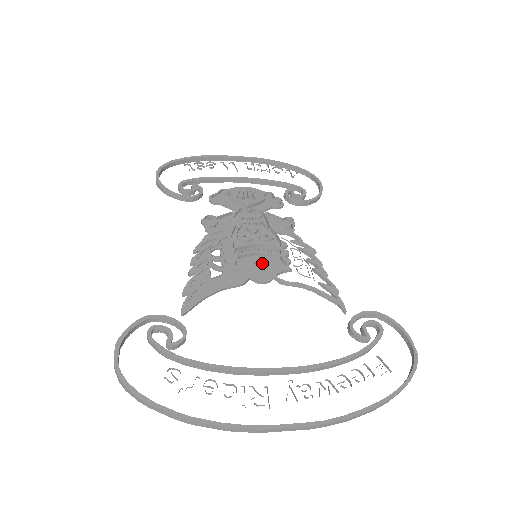
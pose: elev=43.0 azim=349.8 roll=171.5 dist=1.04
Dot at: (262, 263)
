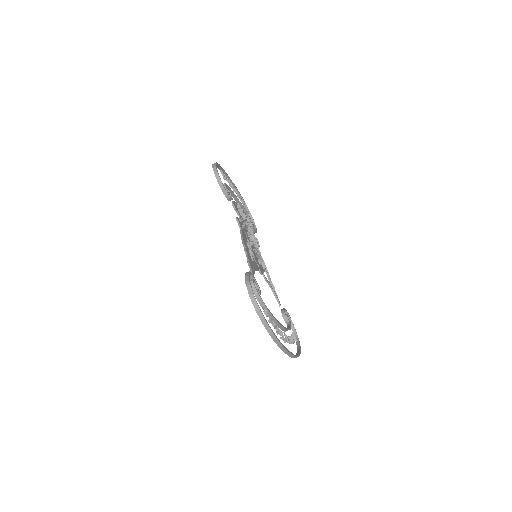
Dot at: occluded
